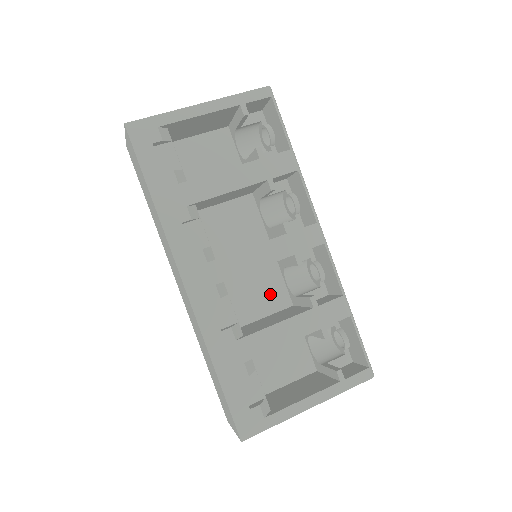
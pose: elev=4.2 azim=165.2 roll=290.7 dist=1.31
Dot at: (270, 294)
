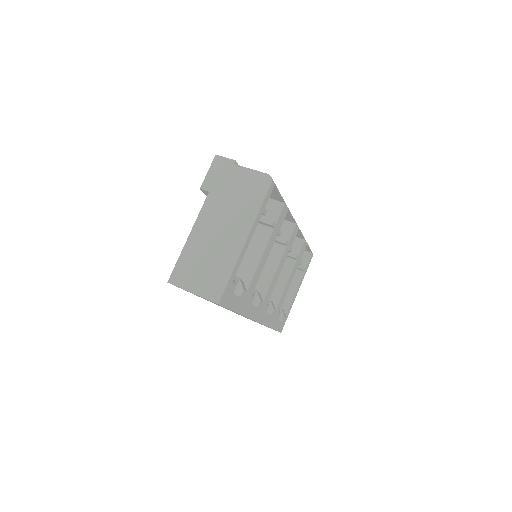
Dot at: occluded
